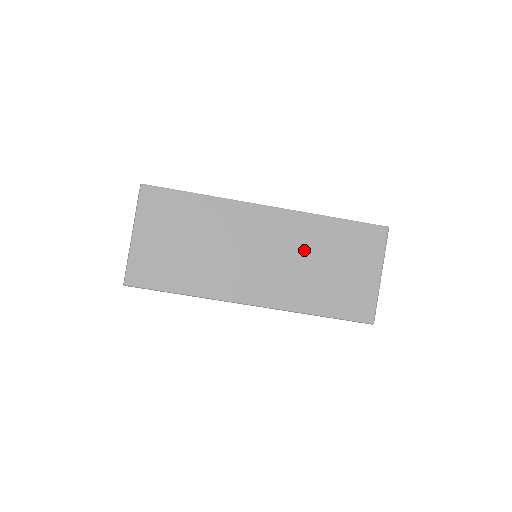
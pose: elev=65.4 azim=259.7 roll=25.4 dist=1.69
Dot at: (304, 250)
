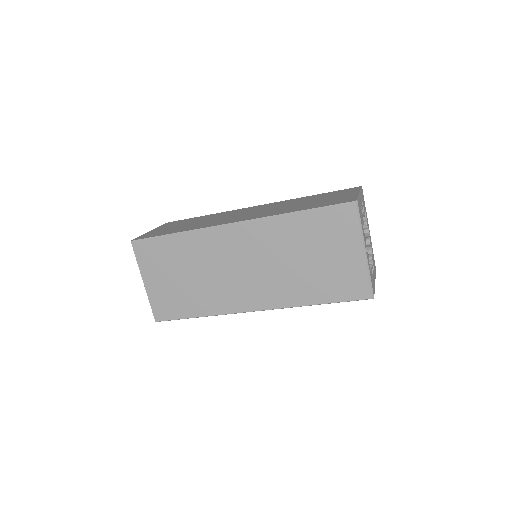
Dot at: (281, 251)
